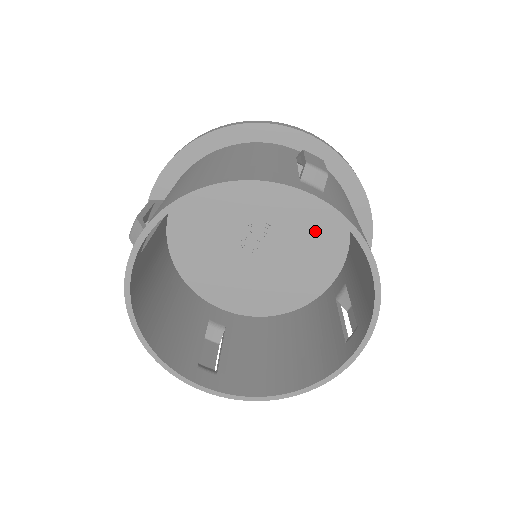
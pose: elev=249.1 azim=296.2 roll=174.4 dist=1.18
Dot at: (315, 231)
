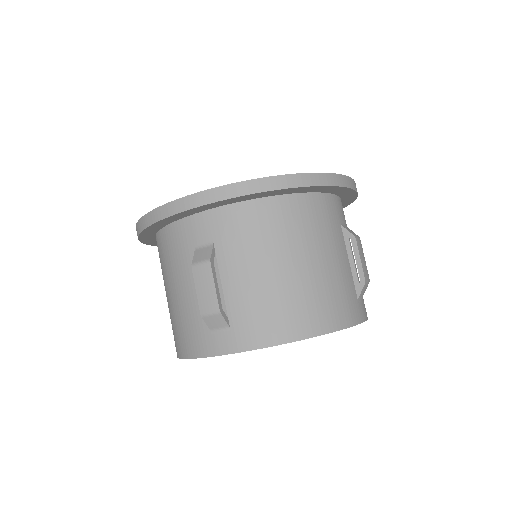
Dot at: occluded
